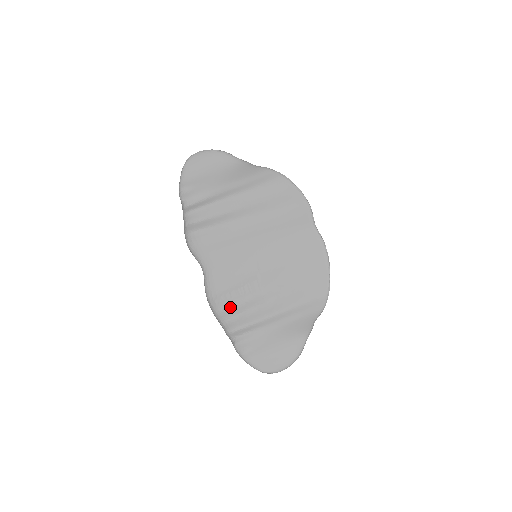
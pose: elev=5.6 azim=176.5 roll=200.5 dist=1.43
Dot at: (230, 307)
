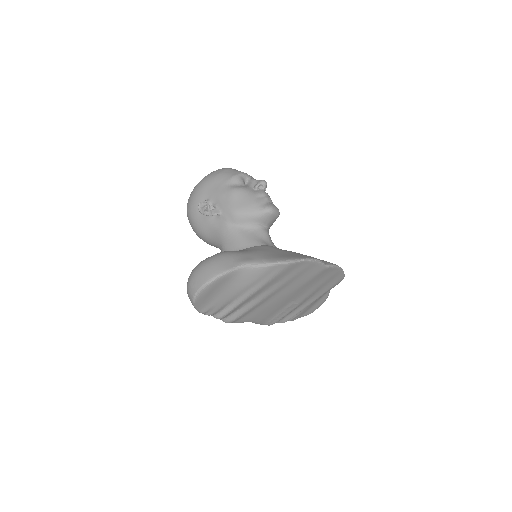
Dot at: occluded
